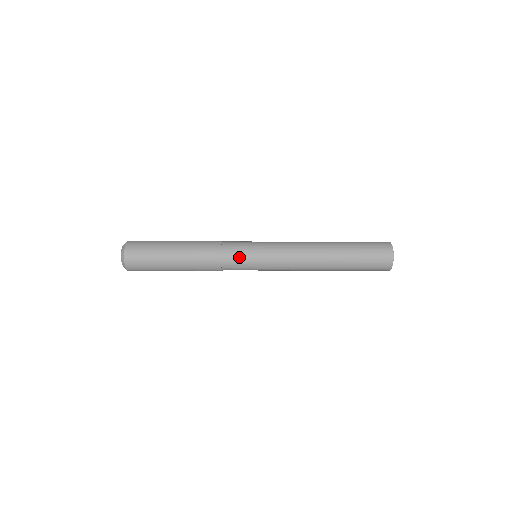
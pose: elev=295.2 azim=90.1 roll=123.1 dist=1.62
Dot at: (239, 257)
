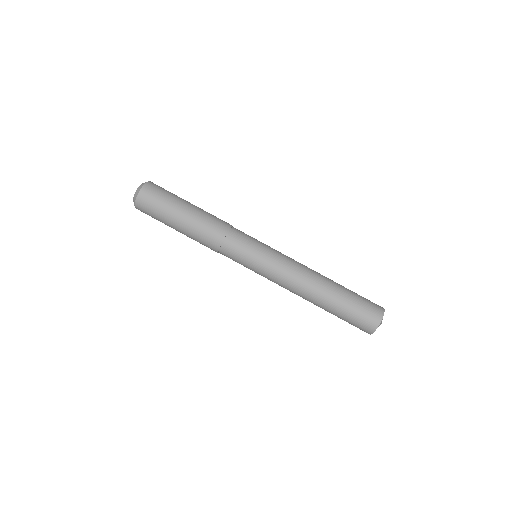
Dot at: (244, 241)
